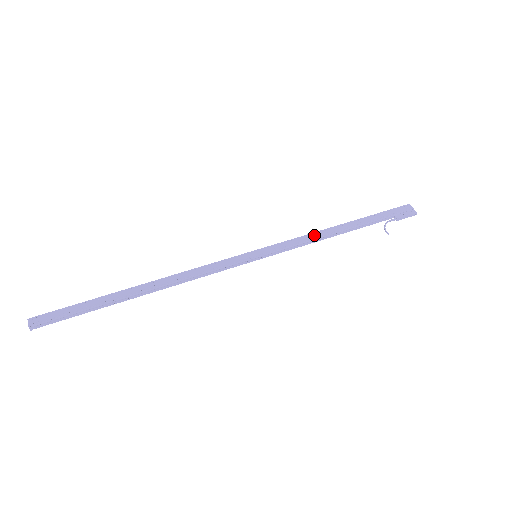
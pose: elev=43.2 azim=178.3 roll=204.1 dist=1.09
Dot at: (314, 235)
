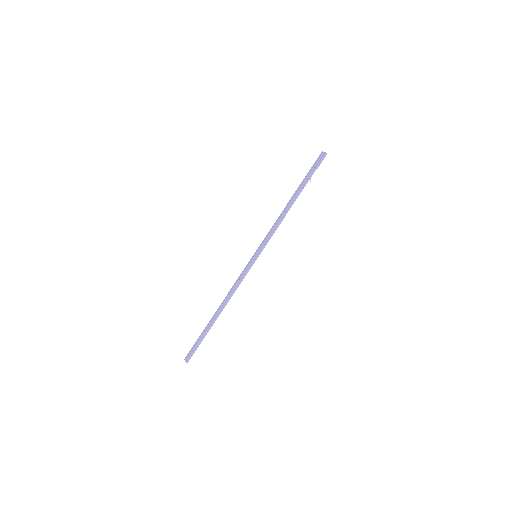
Dot at: (277, 220)
